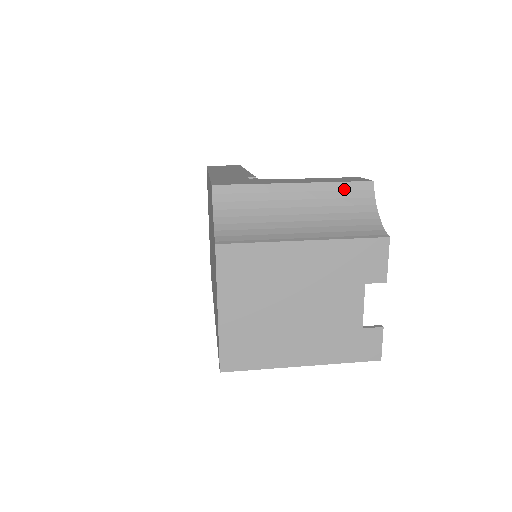
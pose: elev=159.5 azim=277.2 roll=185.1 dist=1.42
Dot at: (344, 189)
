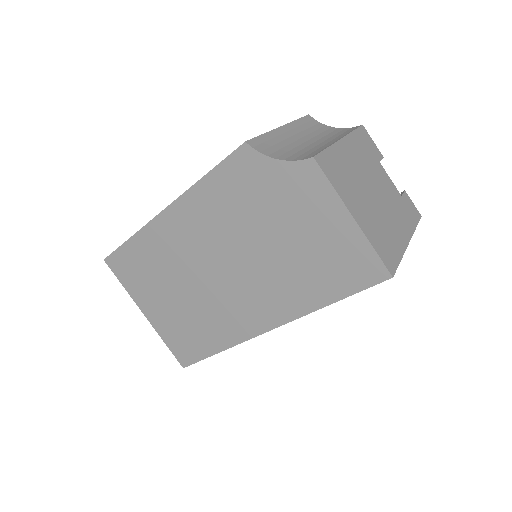
Dot at: (304, 123)
